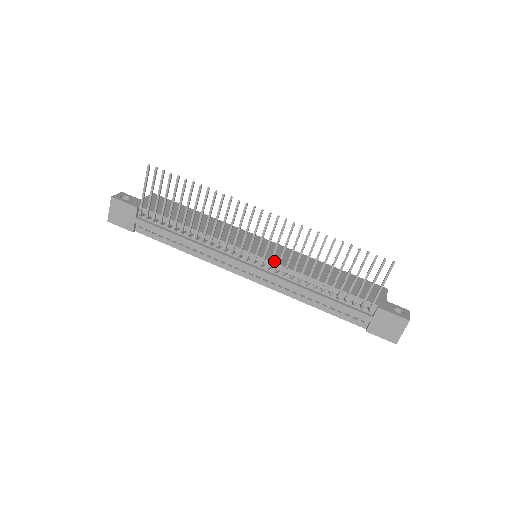
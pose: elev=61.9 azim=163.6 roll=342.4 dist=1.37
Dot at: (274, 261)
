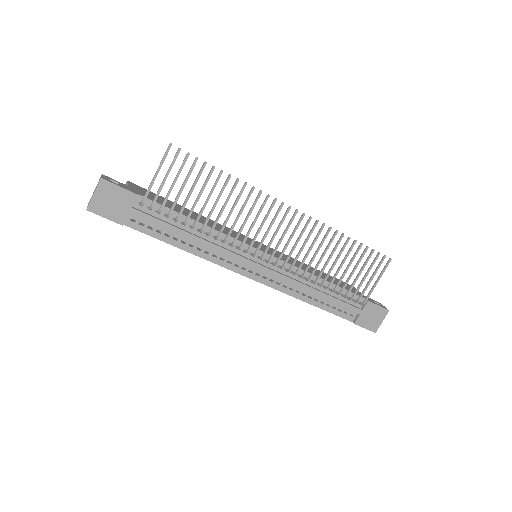
Dot at: (283, 260)
